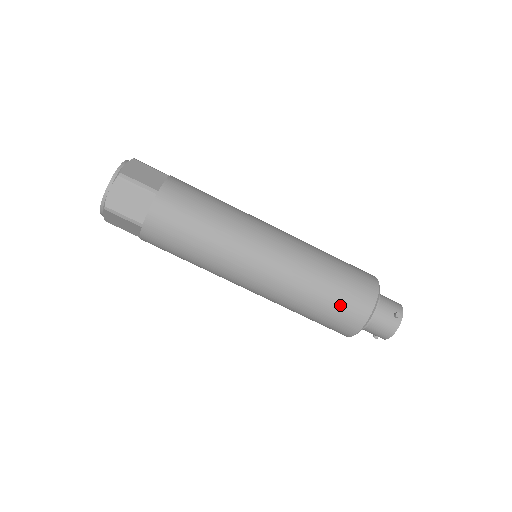
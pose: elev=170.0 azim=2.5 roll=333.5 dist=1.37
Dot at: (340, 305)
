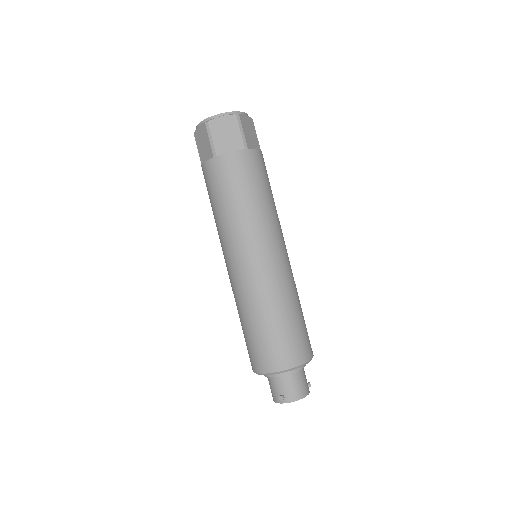
Dot at: (303, 331)
